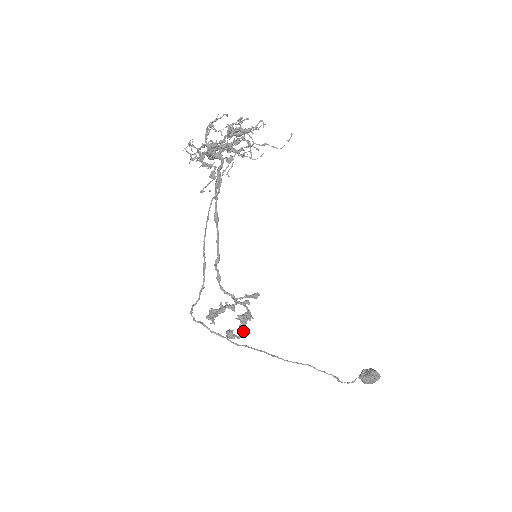
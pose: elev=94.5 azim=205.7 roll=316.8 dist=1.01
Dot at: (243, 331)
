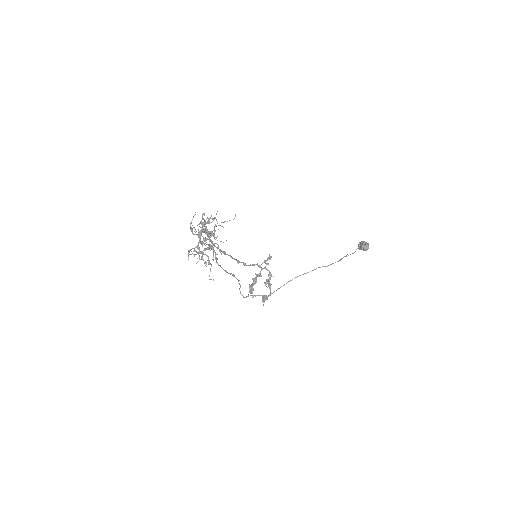
Dot at: (270, 290)
